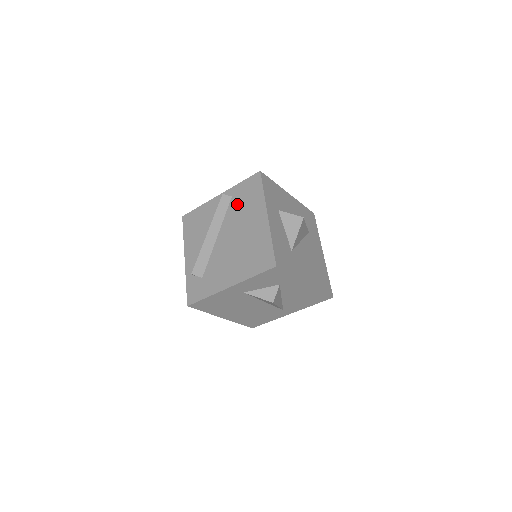
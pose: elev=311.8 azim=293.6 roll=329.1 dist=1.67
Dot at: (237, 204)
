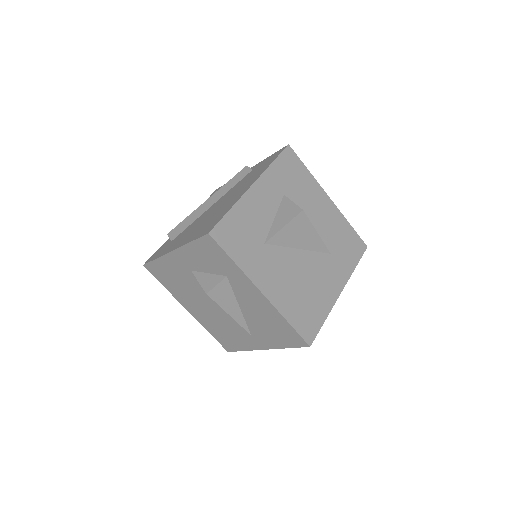
Dot at: (248, 176)
